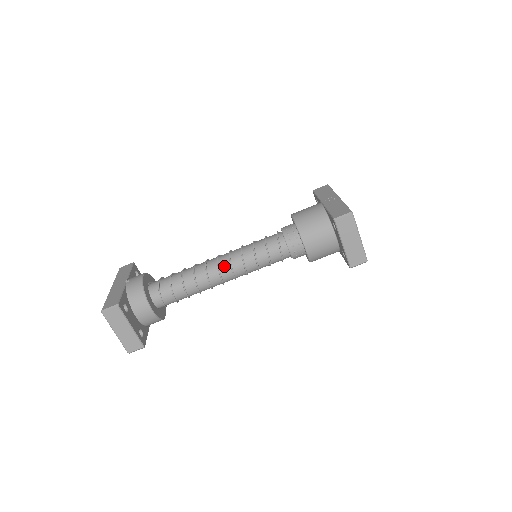
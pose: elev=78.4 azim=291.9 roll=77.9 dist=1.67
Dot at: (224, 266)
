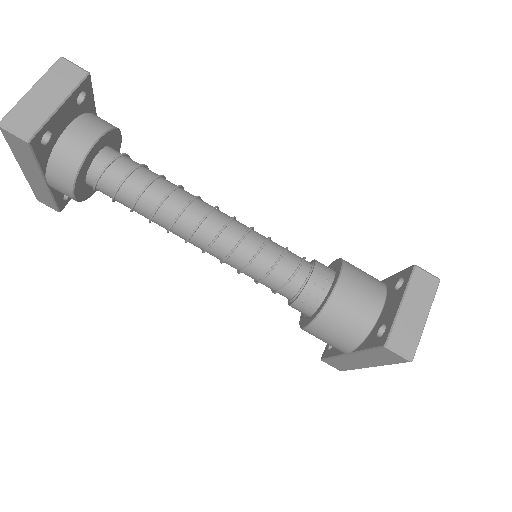
Dot at: (221, 214)
